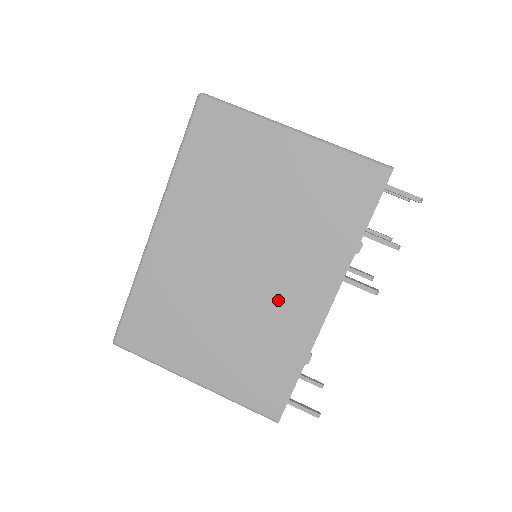
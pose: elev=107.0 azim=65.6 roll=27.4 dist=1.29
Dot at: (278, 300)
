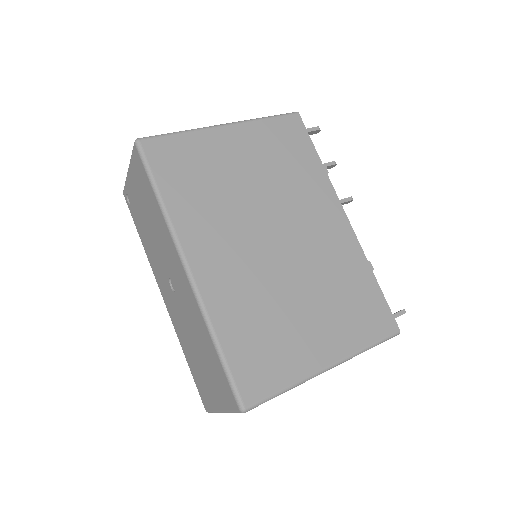
Dot at: (319, 243)
